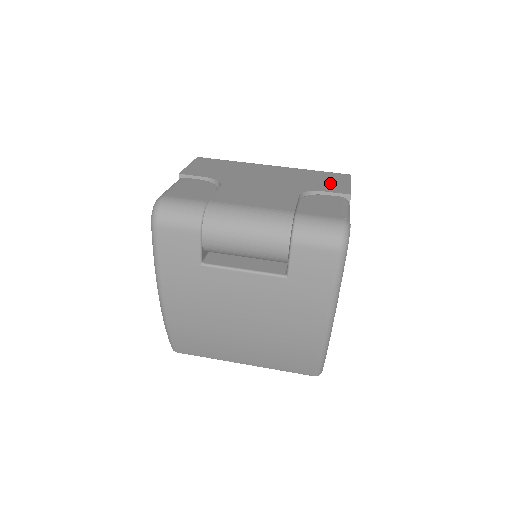
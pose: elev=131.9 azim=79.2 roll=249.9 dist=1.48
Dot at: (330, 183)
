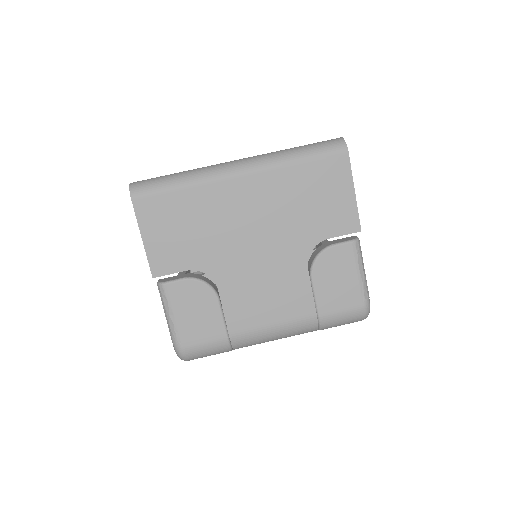
Dot at: (331, 205)
